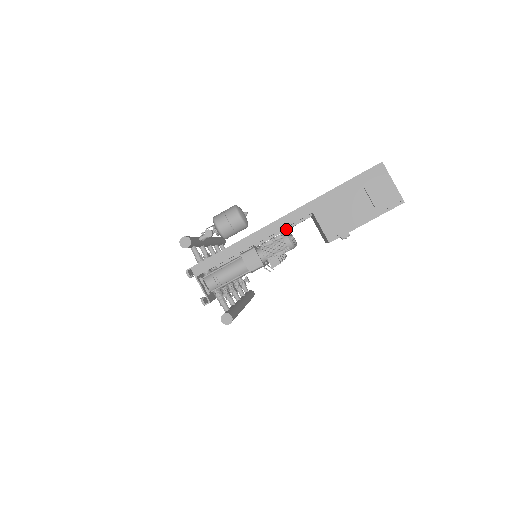
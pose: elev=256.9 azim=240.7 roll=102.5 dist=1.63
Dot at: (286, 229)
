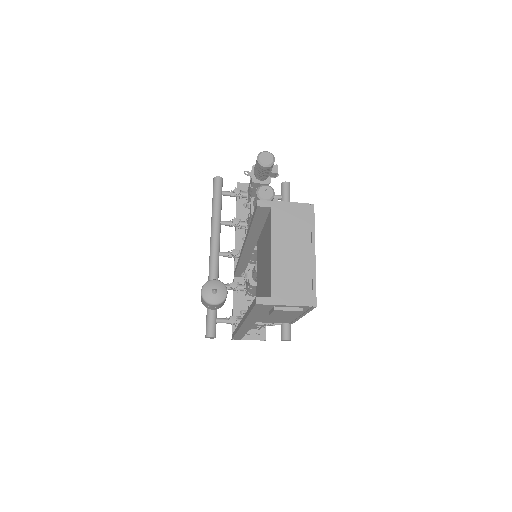
Dot at: (251, 252)
